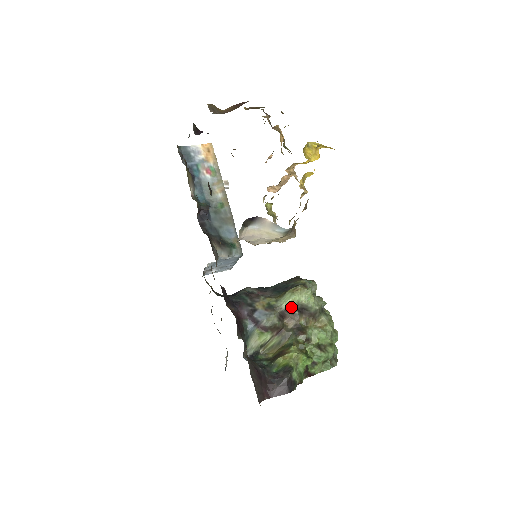
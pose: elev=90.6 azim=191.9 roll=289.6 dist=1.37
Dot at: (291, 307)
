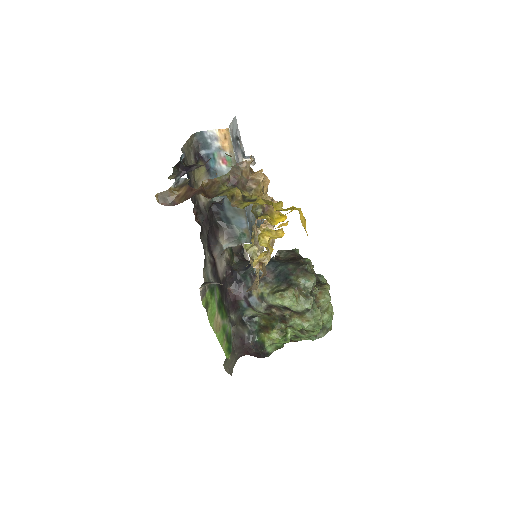
Dot at: (276, 305)
